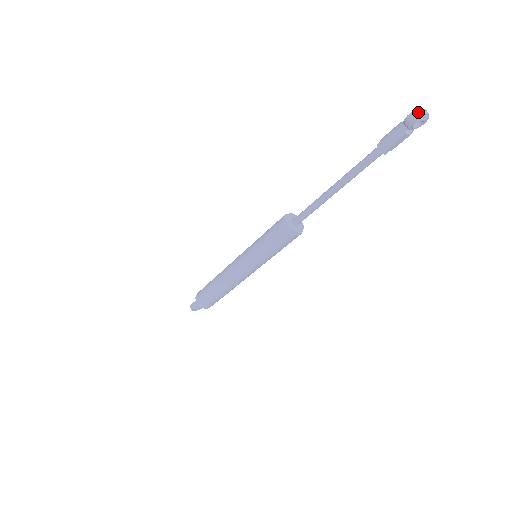
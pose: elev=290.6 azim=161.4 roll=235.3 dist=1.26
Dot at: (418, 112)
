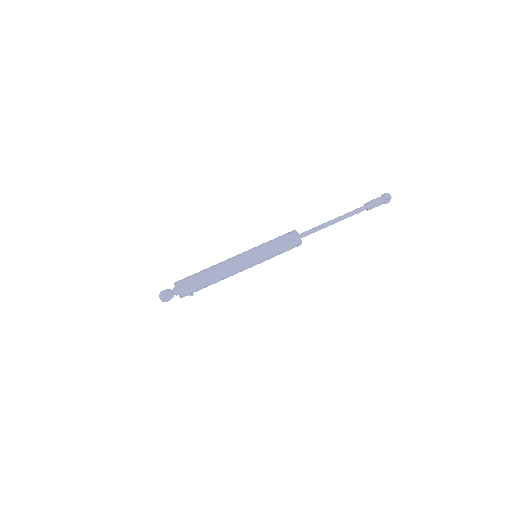
Dot at: occluded
